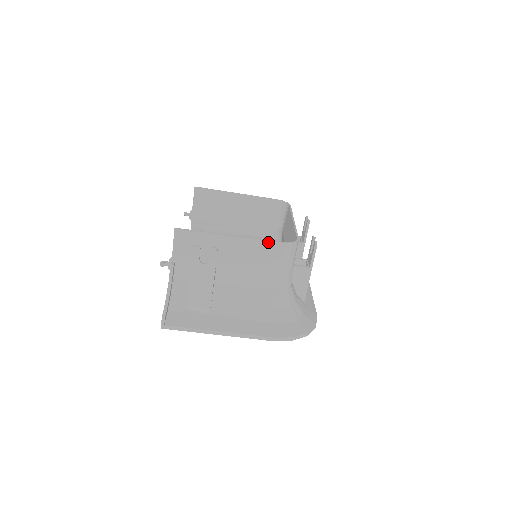
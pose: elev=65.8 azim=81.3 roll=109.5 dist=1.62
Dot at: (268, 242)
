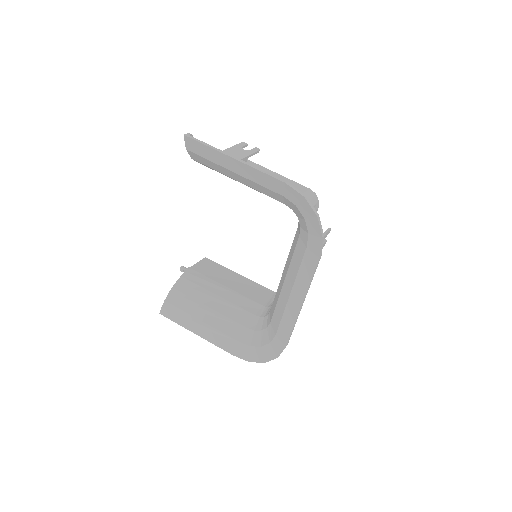
Dot at: (296, 183)
